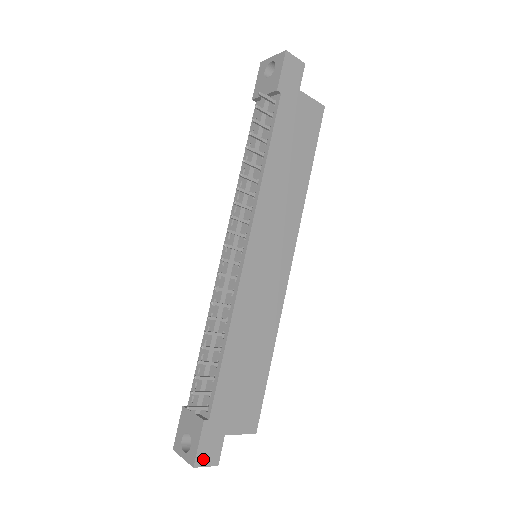
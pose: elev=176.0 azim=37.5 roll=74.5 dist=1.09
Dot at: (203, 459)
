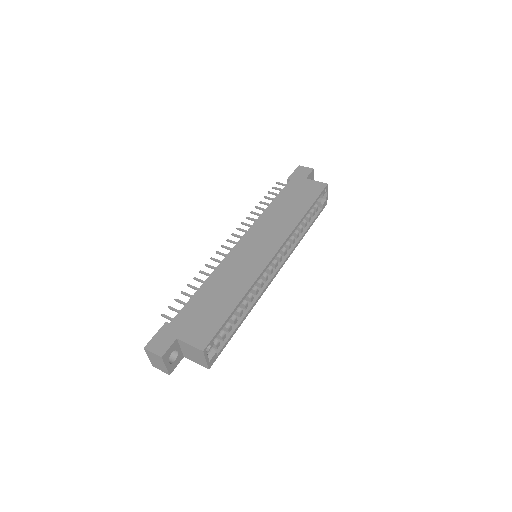
Dot at: (153, 346)
